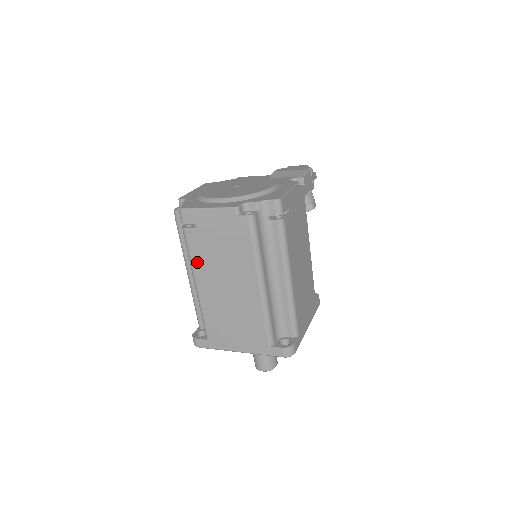
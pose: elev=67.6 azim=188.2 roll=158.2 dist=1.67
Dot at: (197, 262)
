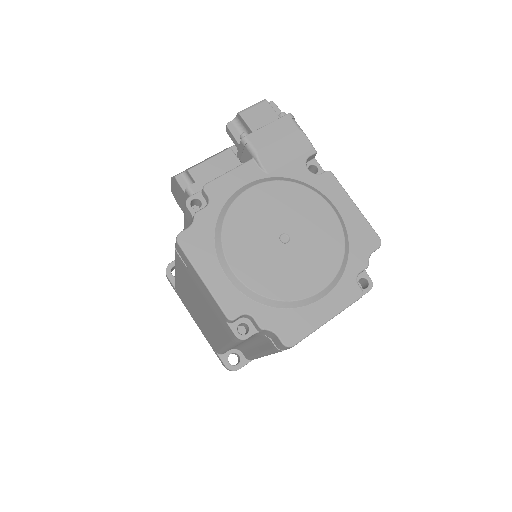
Dot at: occluded
